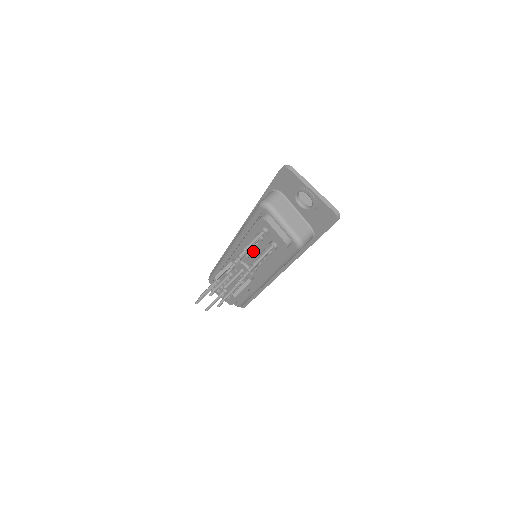
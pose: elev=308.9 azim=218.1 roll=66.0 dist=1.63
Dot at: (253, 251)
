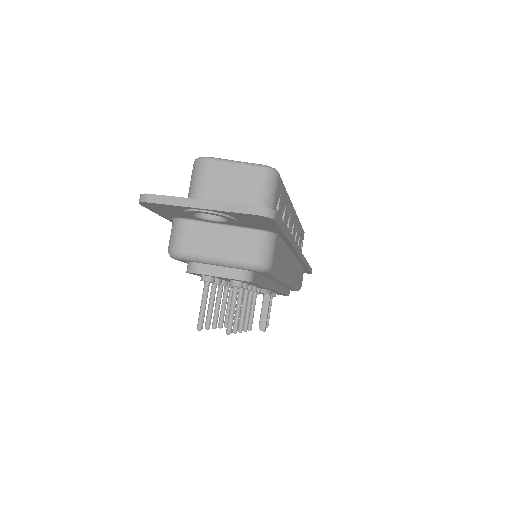
Dot at: occluded
